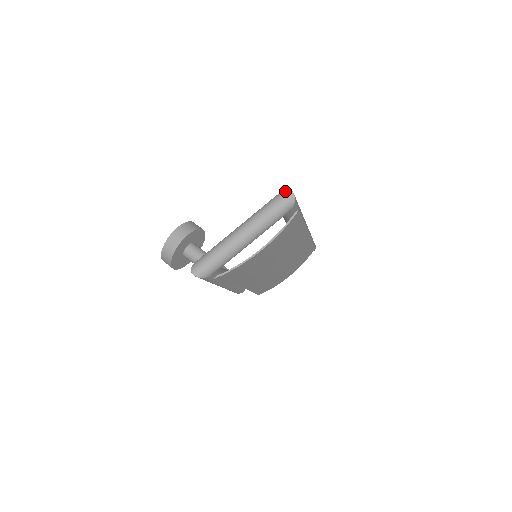
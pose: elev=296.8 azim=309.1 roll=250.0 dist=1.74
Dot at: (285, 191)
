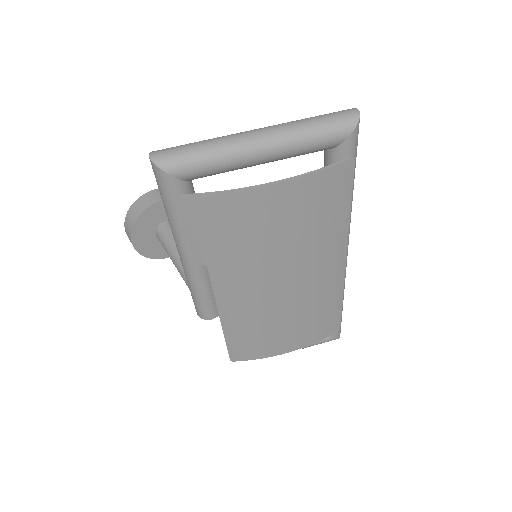
Dot at: (347, 109)
